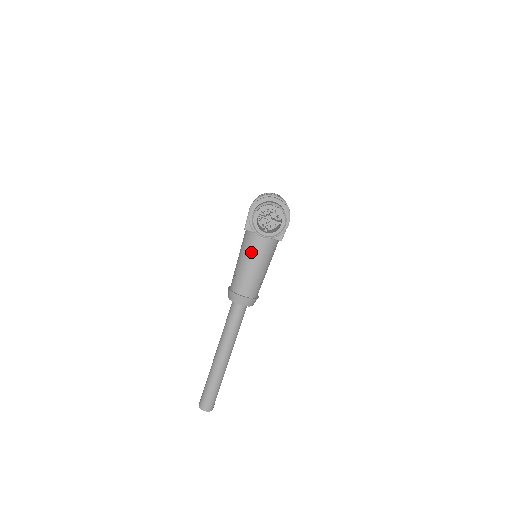
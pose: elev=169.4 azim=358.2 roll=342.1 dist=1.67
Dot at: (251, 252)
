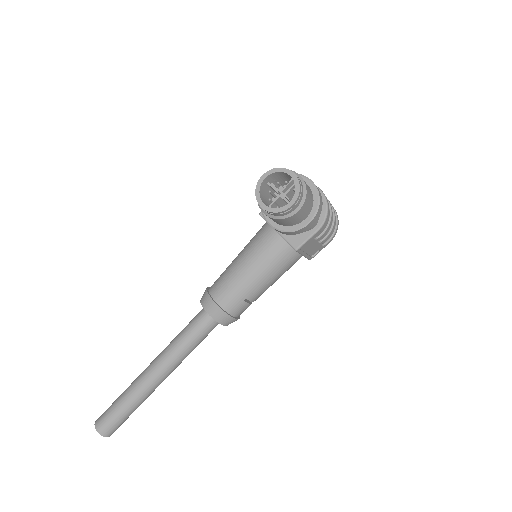
Dot at: (253, 249)
